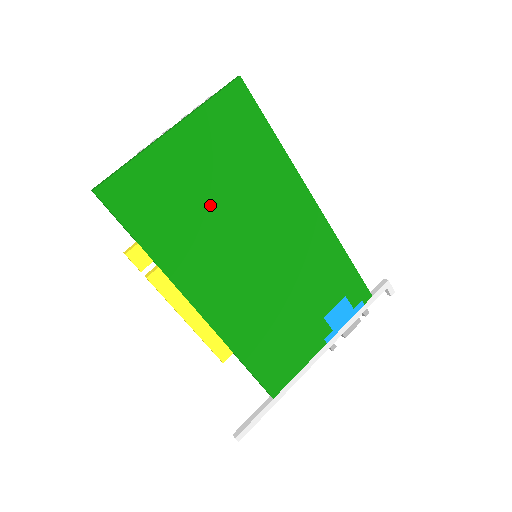
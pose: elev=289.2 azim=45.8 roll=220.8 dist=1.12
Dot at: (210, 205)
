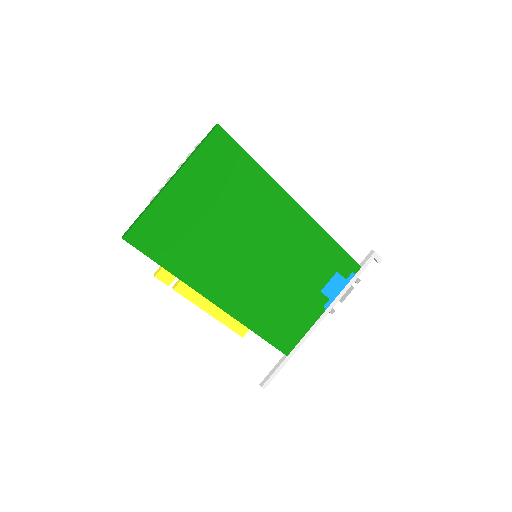
Dot at: (212, 228)
